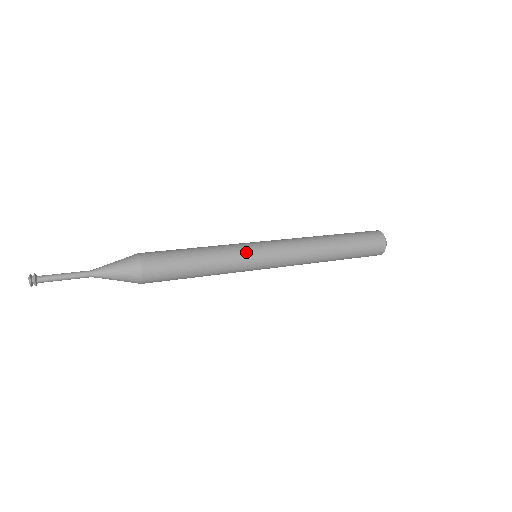
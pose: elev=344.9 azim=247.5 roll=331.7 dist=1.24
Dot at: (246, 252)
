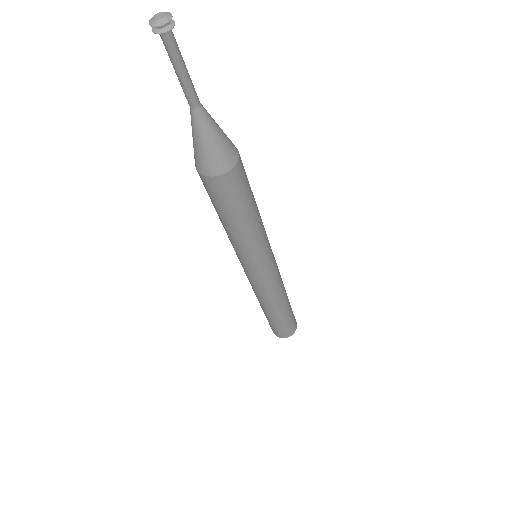
Dot at: occluded
